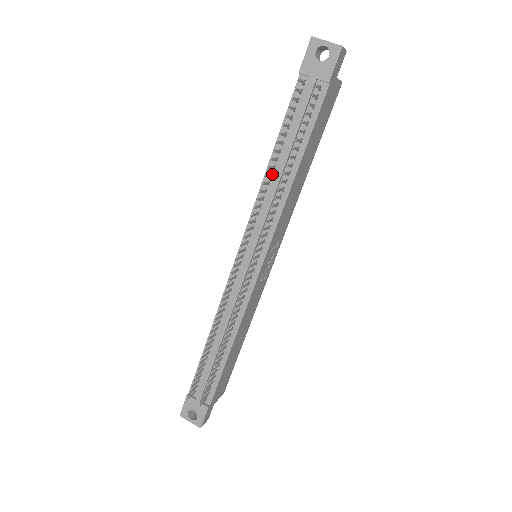
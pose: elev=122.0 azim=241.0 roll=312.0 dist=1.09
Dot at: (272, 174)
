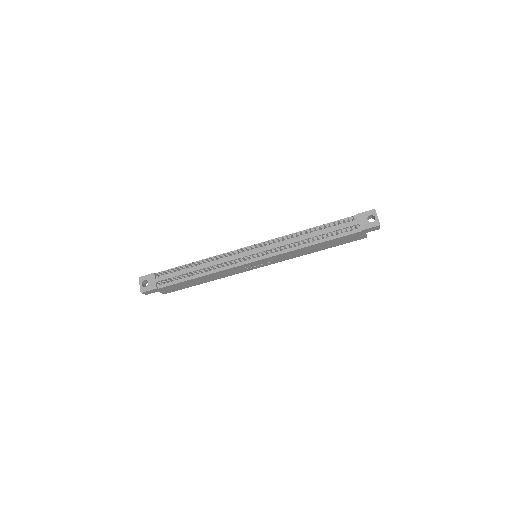
Dot at: (303, 235)
